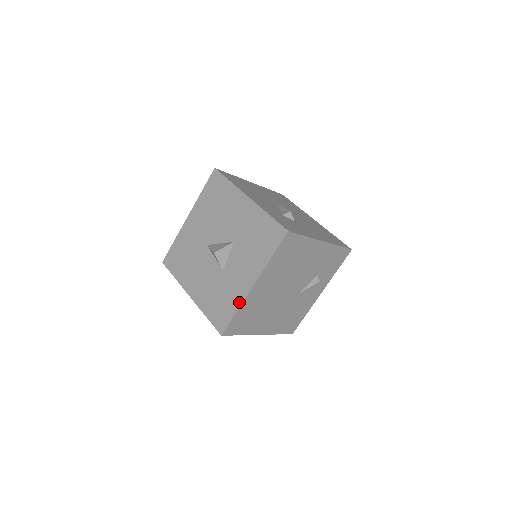
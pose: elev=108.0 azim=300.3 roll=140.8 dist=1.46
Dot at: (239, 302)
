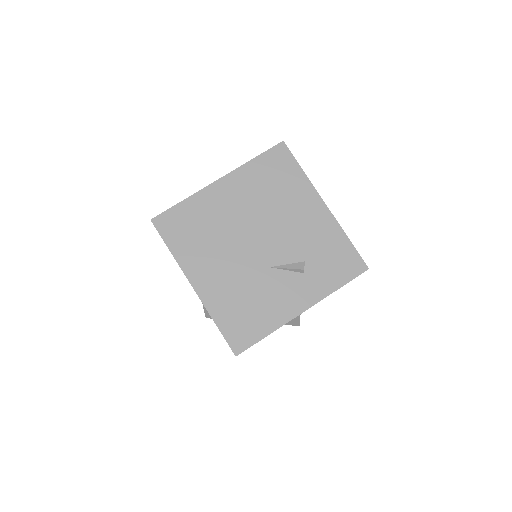
Dot at: (194, 195)
